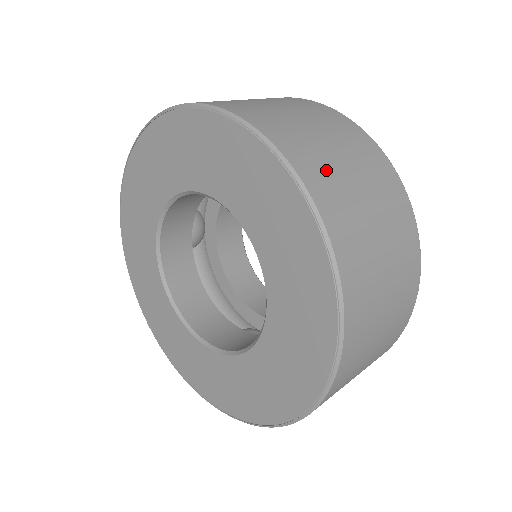
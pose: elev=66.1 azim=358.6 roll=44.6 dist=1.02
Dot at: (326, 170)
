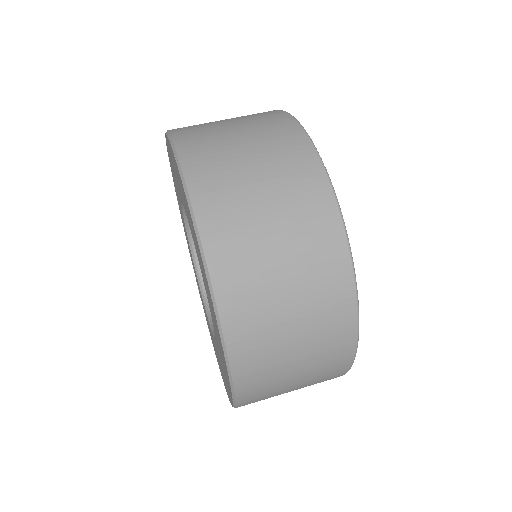
Dot at: (224, 181)
